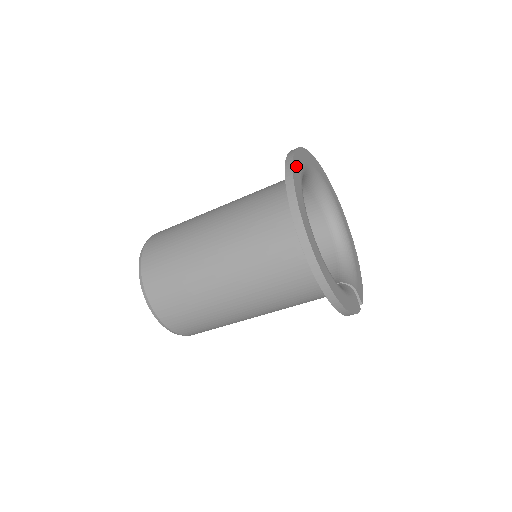
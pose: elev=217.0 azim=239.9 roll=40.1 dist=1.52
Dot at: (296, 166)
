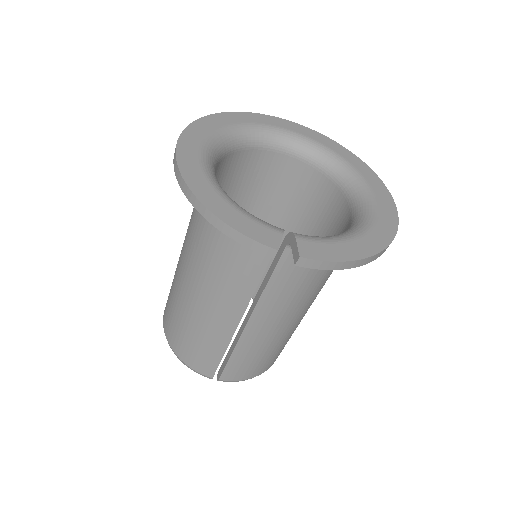
Dot at: (253, 117)
